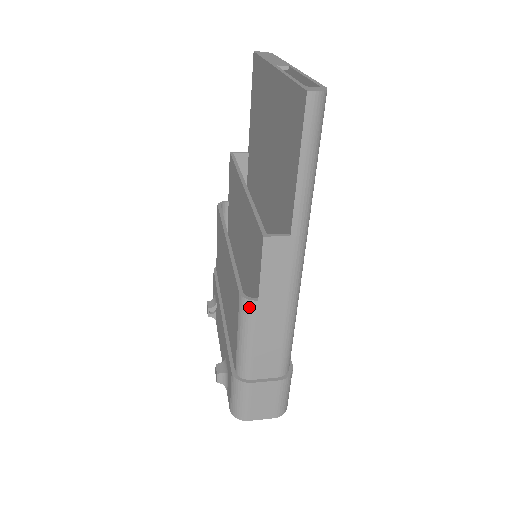
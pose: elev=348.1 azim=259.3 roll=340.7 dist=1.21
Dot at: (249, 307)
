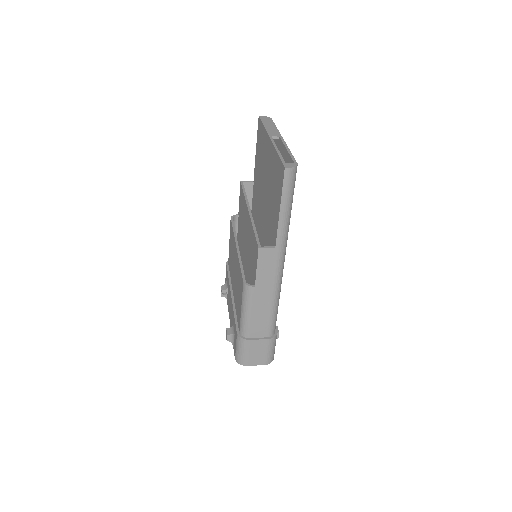
Dot at: (249, 291)
